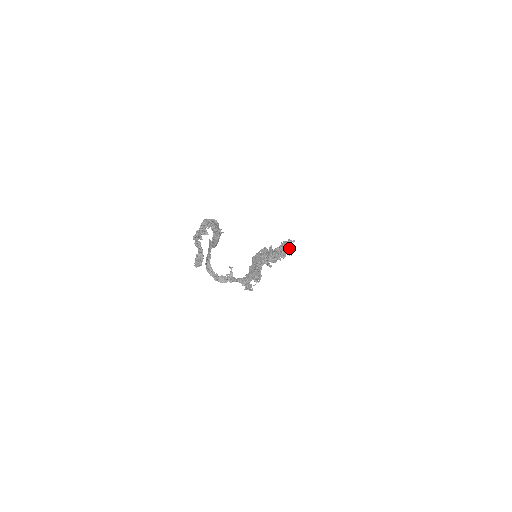
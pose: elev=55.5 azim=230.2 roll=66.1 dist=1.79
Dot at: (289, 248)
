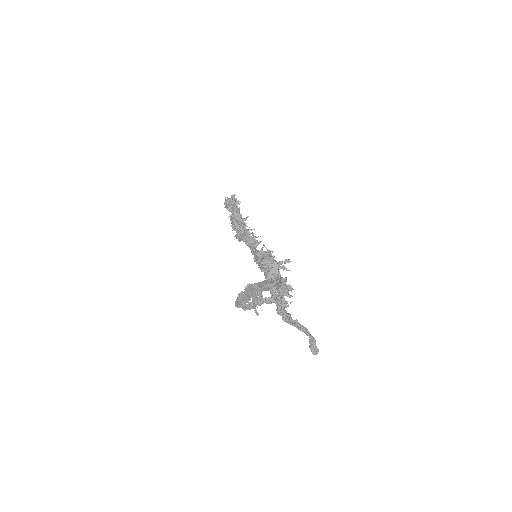
Dot at: occluded
